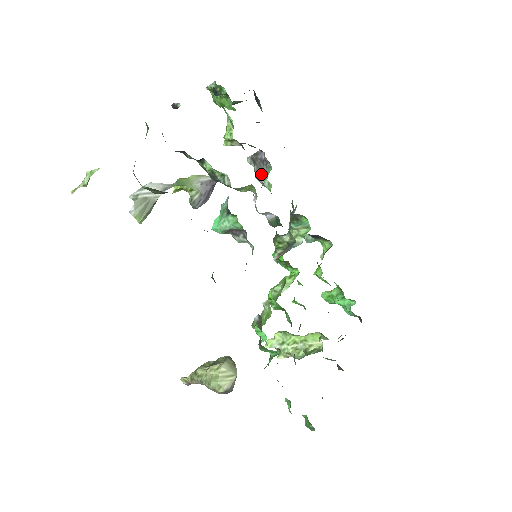
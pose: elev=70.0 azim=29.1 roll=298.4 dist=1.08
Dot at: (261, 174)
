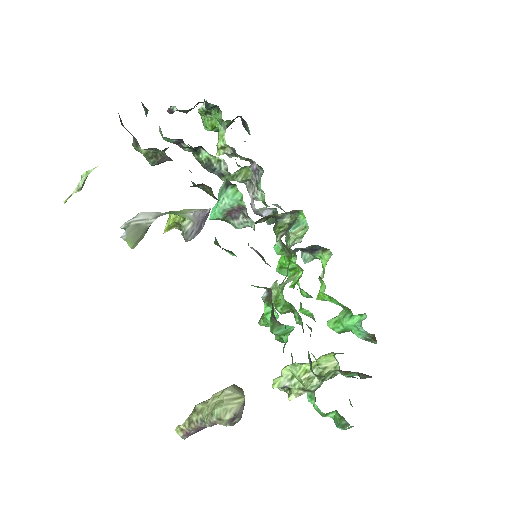
Dot at: (253, 187)
